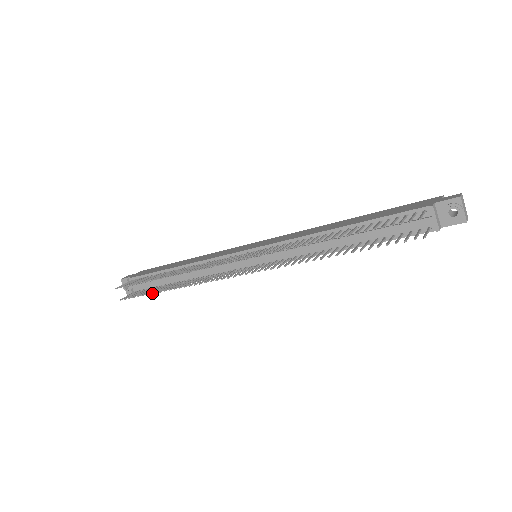
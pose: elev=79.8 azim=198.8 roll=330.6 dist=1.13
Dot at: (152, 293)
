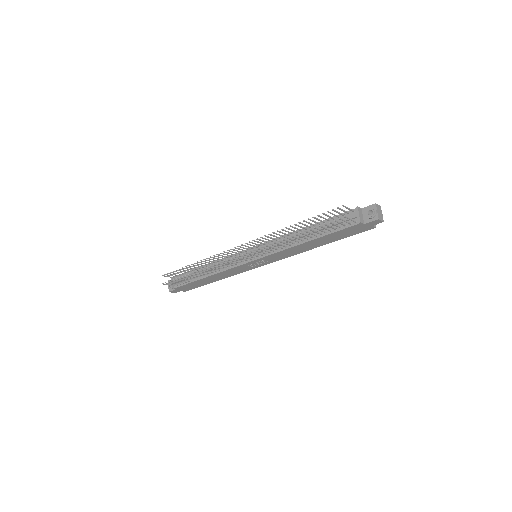
Dot at: (184, 277)
